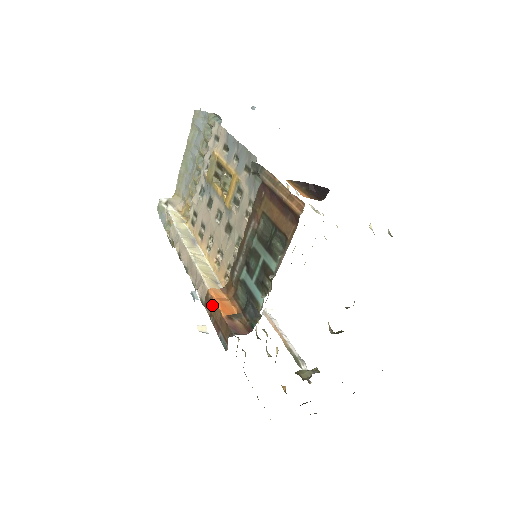
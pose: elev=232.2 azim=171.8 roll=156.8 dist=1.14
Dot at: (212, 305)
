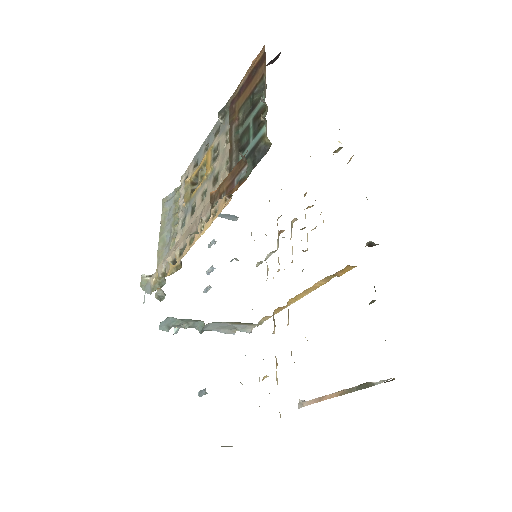
Dot at: (219, 189)
